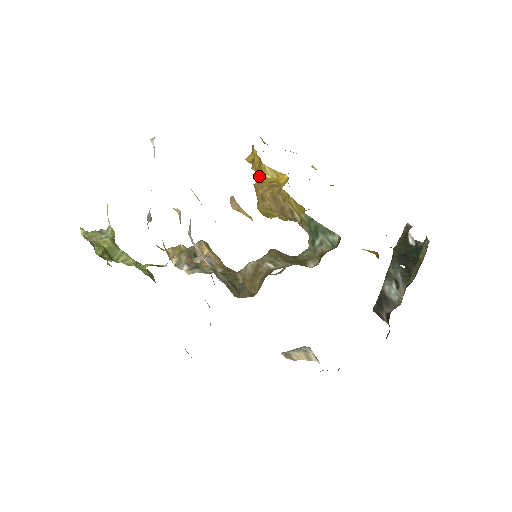
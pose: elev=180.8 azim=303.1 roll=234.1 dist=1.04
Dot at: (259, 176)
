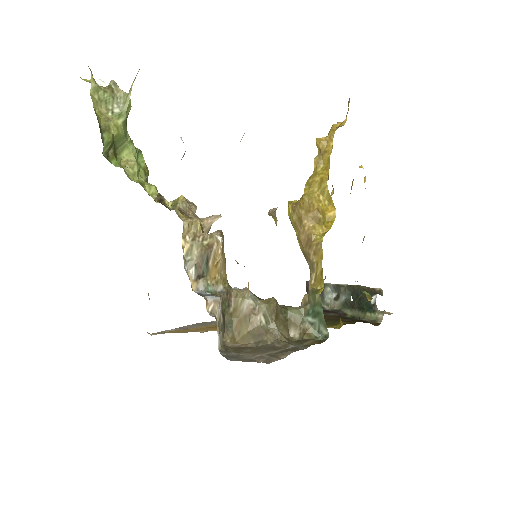
Dot at: (314, 188)
